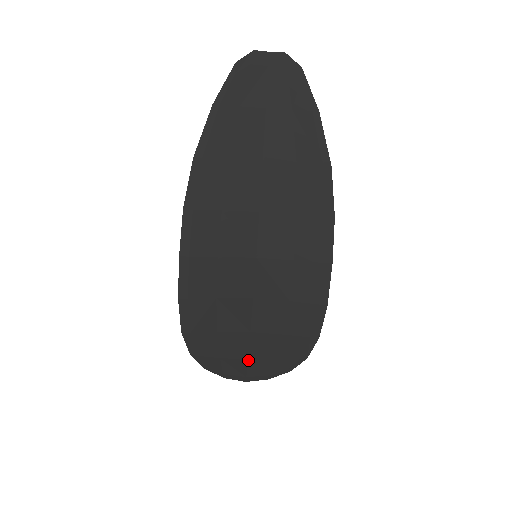
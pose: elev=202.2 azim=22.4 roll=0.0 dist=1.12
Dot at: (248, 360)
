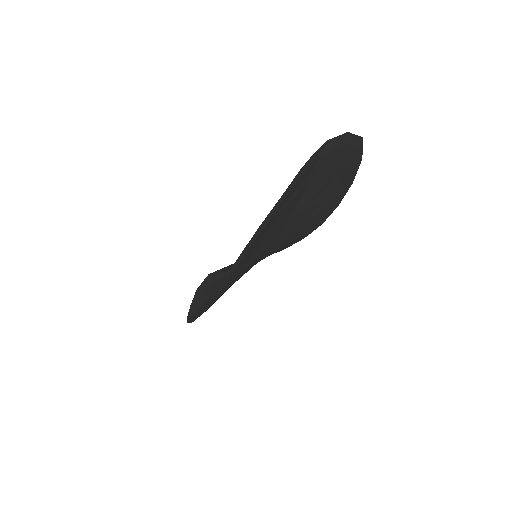
Dot at: occluded
